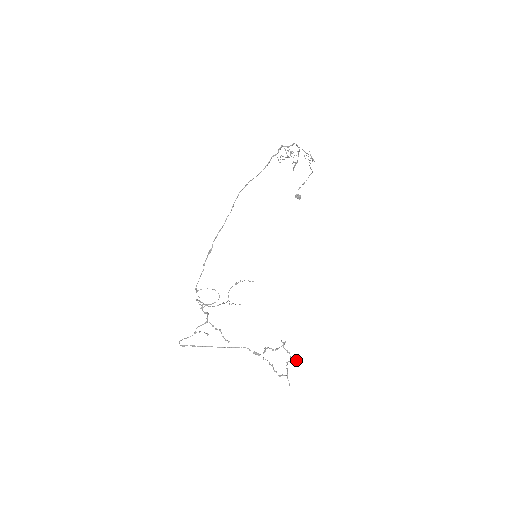
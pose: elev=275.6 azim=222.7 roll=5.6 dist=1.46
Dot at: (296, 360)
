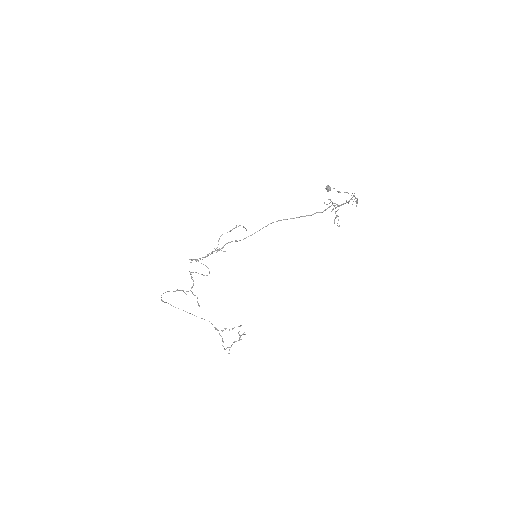
Dot at: (243, 334)
